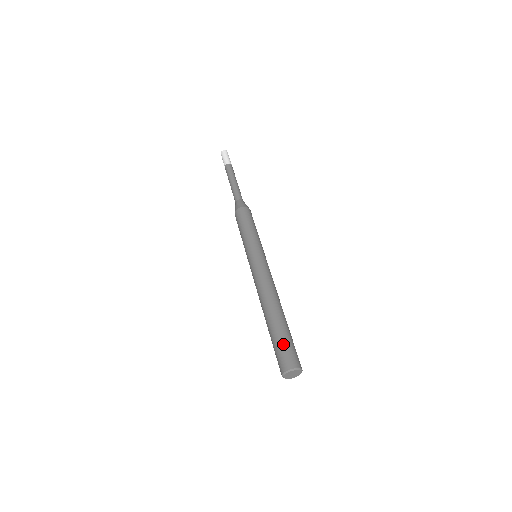
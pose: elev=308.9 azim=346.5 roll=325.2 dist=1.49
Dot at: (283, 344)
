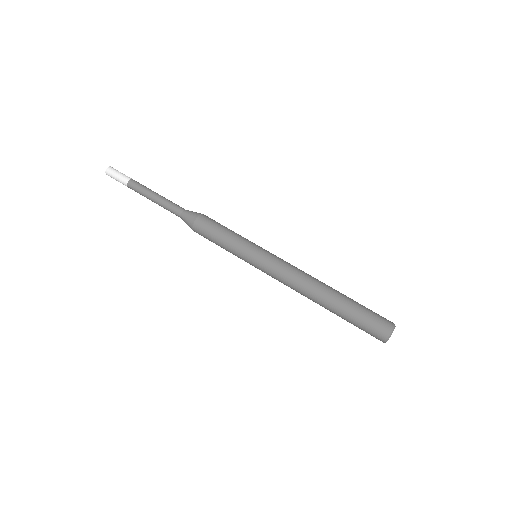
Dot at: (362, 323)
